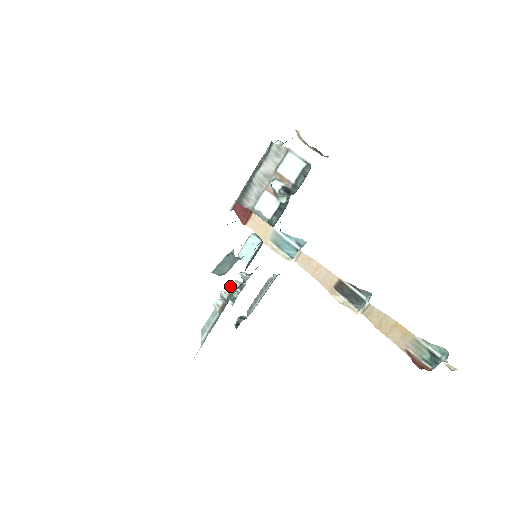
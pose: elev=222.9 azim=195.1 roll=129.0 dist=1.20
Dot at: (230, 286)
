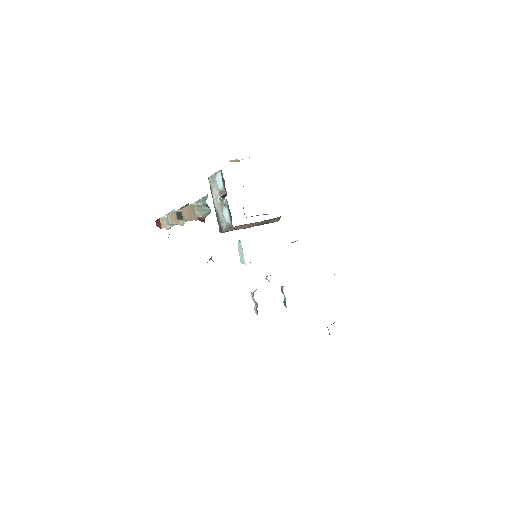
Dot at: occluded
